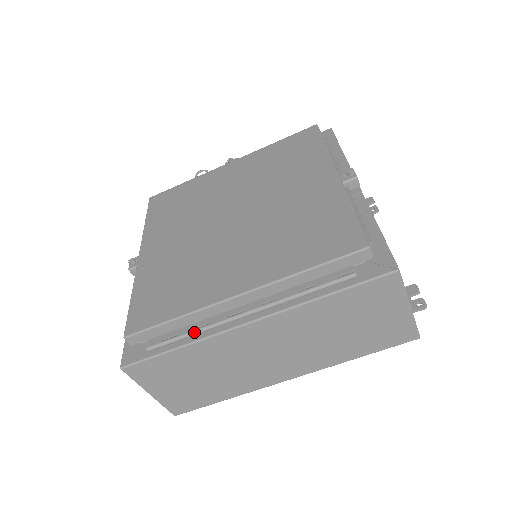
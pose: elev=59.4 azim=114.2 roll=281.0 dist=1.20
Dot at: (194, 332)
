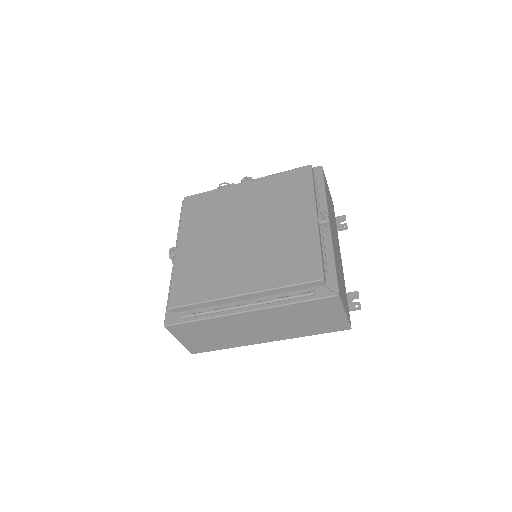
Dot at: (212, 312)
